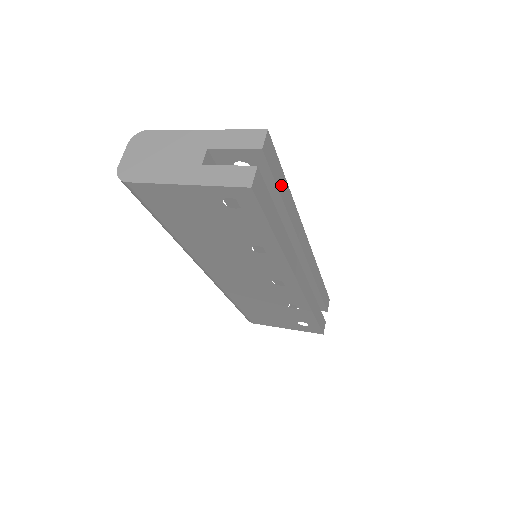
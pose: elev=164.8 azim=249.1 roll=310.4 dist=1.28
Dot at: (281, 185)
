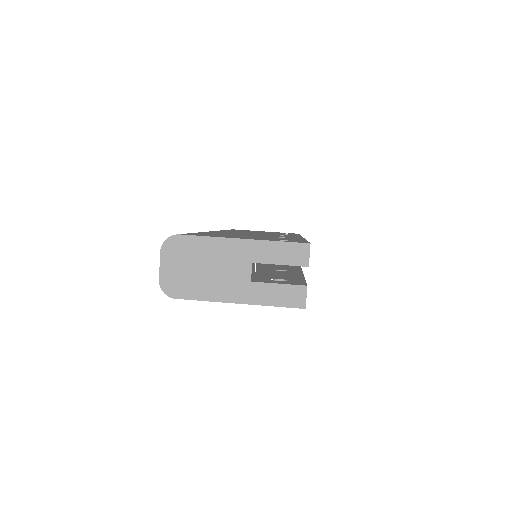
Dot at: occluded
